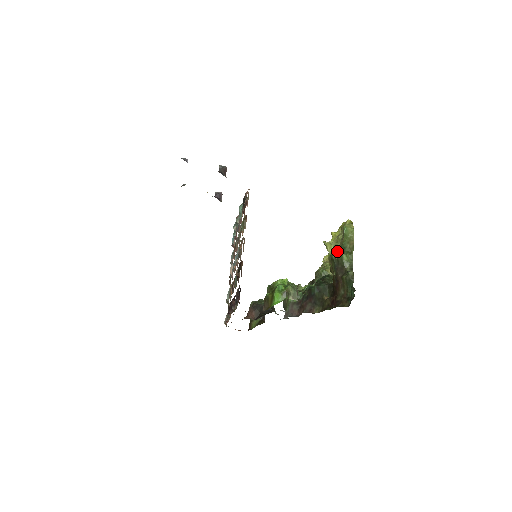
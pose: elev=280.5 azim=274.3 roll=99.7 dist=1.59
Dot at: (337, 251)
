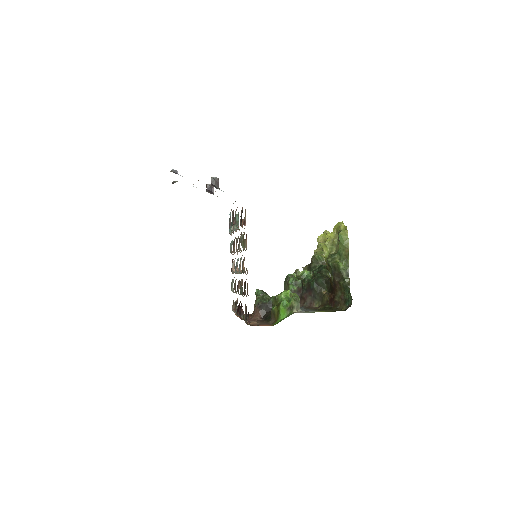
Dot at: (333, 257)
